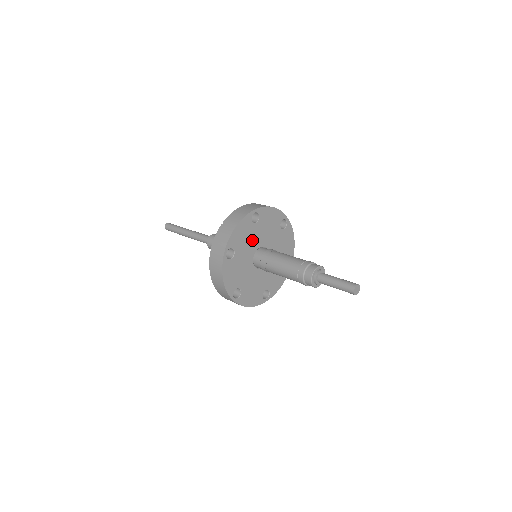
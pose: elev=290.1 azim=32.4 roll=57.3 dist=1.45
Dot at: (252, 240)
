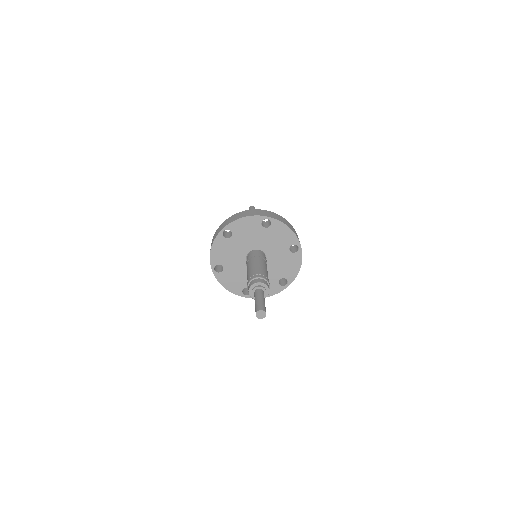
Dot at: (254, 239)
